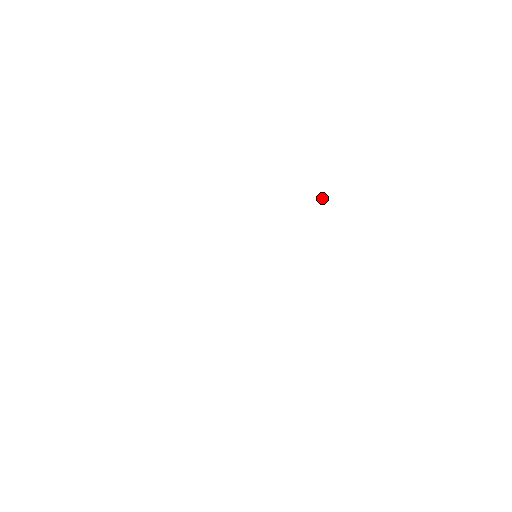
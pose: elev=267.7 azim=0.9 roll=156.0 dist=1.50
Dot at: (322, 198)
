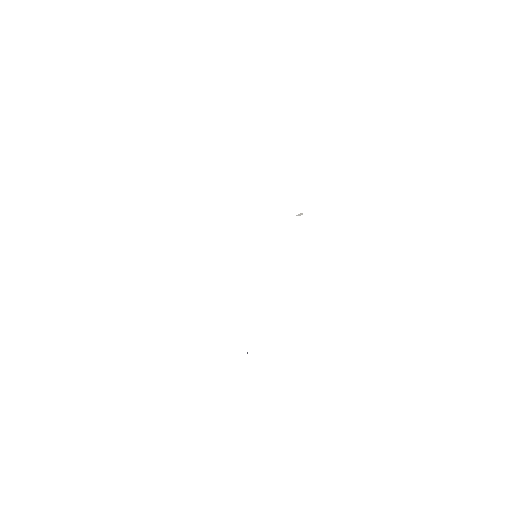
Dot at: (298, 214)
